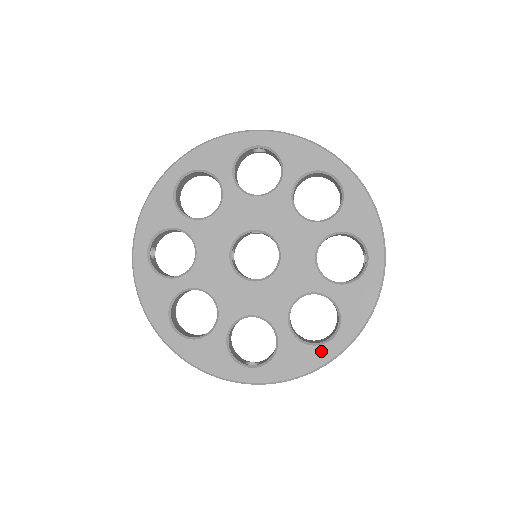
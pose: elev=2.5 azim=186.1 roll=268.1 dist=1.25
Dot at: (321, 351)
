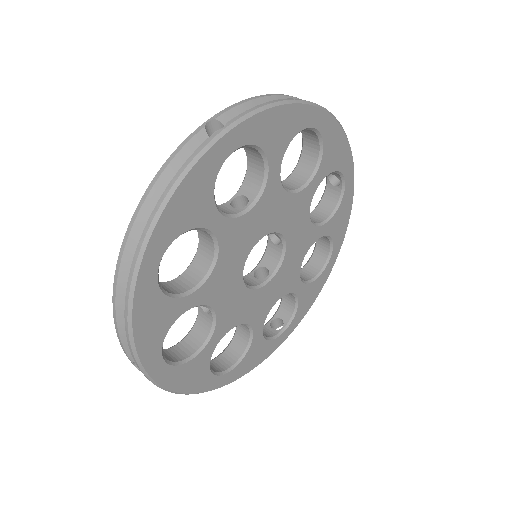
Dot at: (324, 274)
